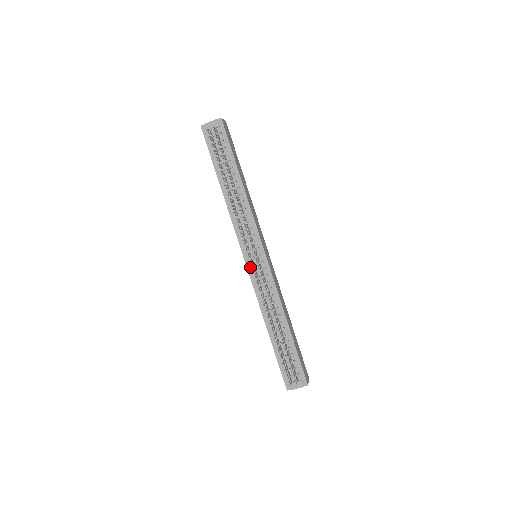
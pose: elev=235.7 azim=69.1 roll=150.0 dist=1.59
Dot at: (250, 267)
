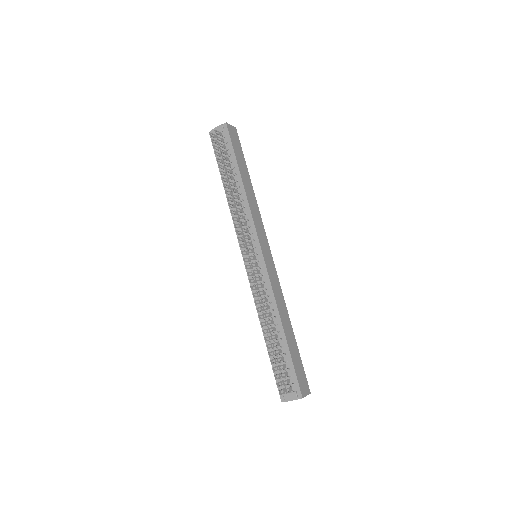
Dot at: (248, 266)
